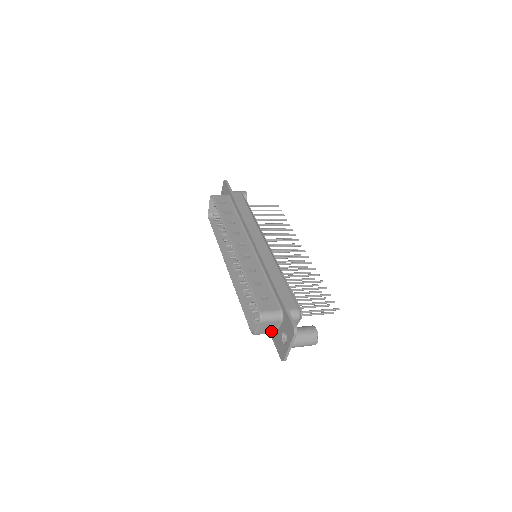
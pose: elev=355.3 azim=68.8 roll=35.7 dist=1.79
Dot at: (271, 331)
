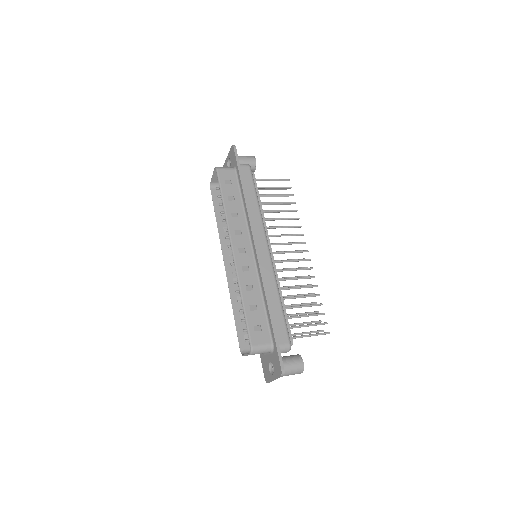
Dot at: occluded
